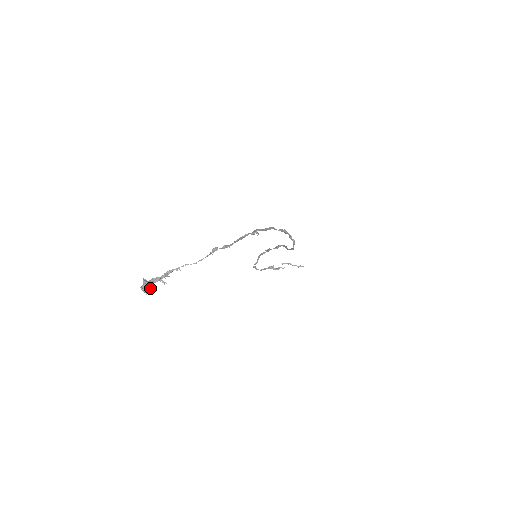
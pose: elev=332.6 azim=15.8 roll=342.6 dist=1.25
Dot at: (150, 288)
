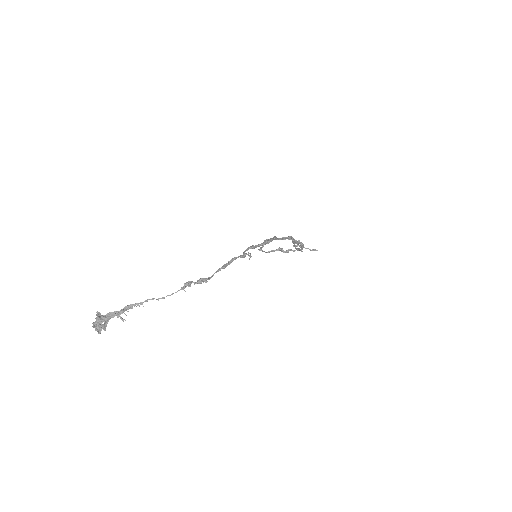
Dot at: (105, 325)
